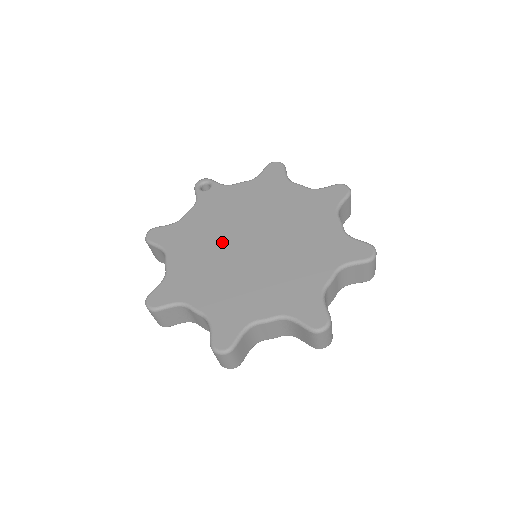
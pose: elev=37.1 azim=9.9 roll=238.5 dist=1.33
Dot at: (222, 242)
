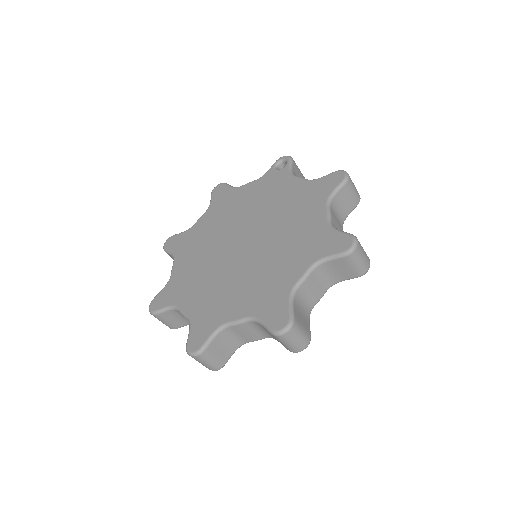
Dot at: (233, 227)
